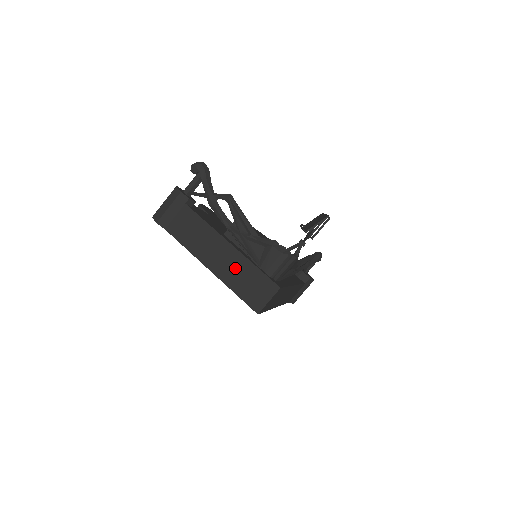
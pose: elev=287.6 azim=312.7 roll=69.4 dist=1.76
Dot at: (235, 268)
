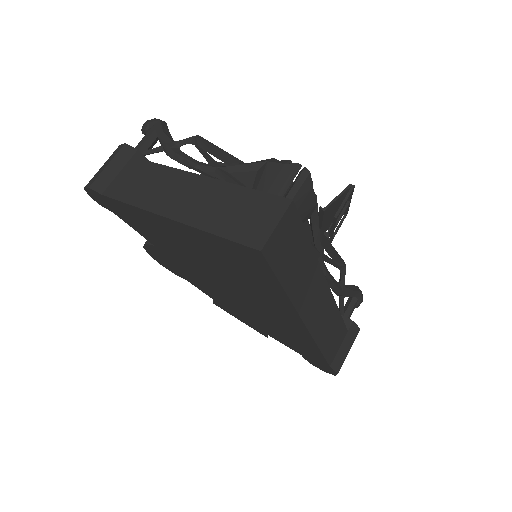
Dot at: (211, 201)
